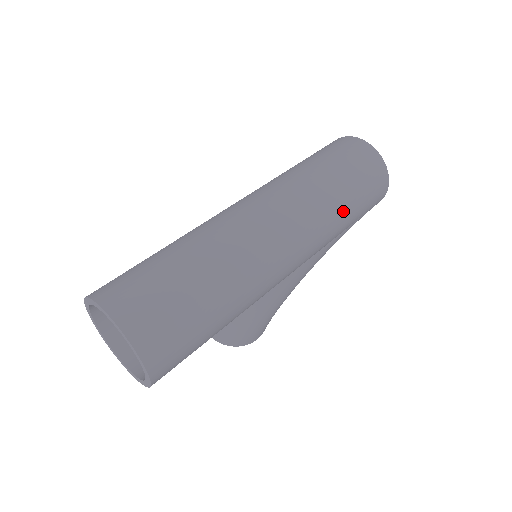
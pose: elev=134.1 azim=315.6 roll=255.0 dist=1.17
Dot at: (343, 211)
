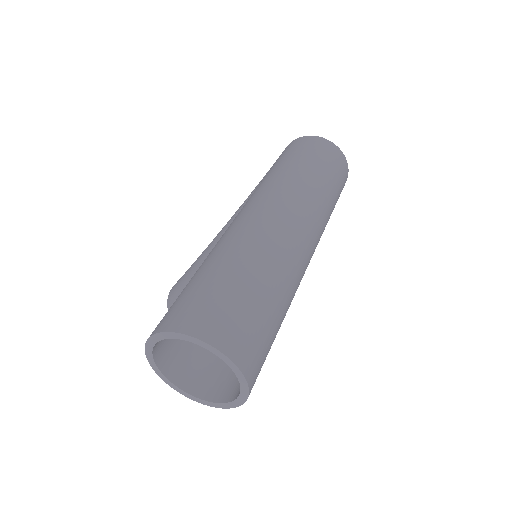
Dot at: (331, 210)
